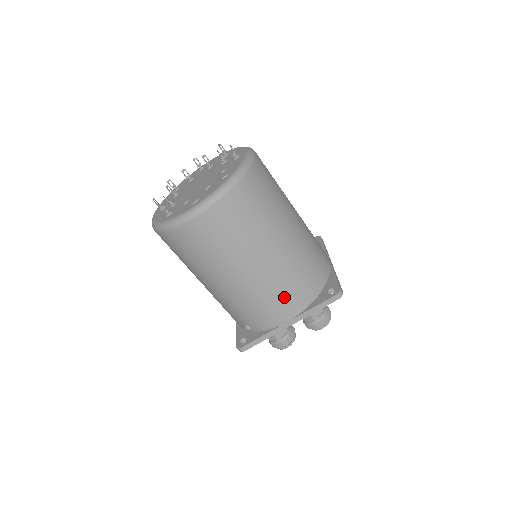
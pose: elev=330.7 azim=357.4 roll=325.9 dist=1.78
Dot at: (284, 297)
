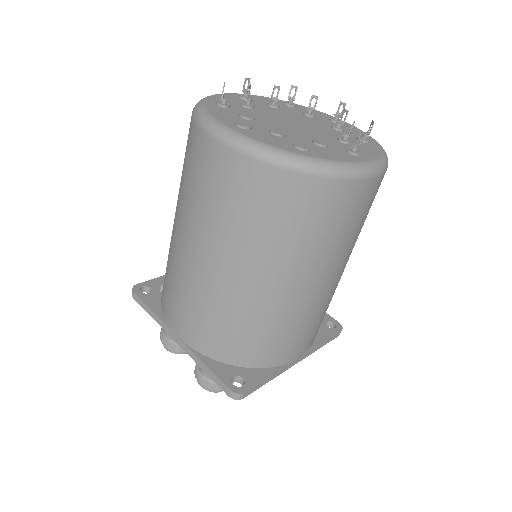
Dot at: (198, 319)
